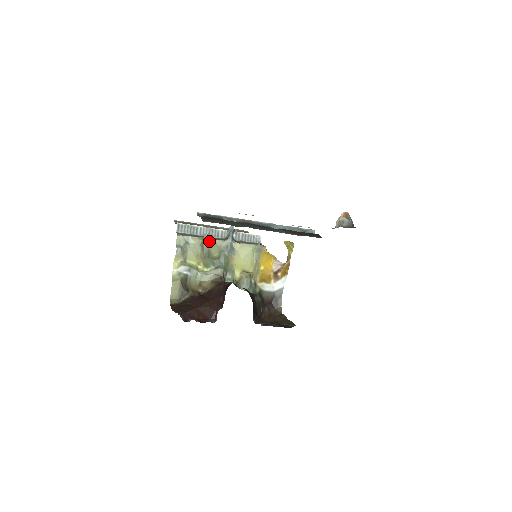
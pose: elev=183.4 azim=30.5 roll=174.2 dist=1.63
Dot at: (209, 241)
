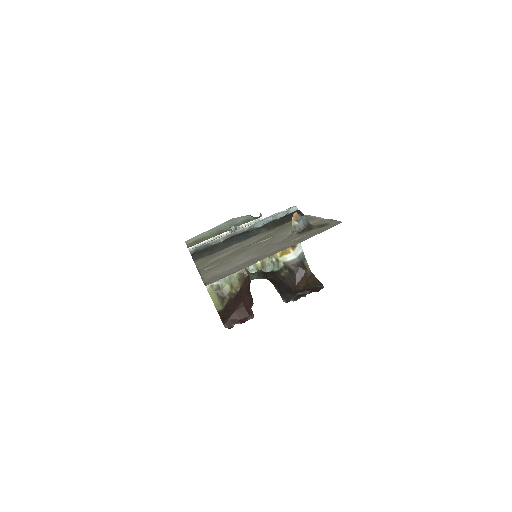
Dot at: occluded
